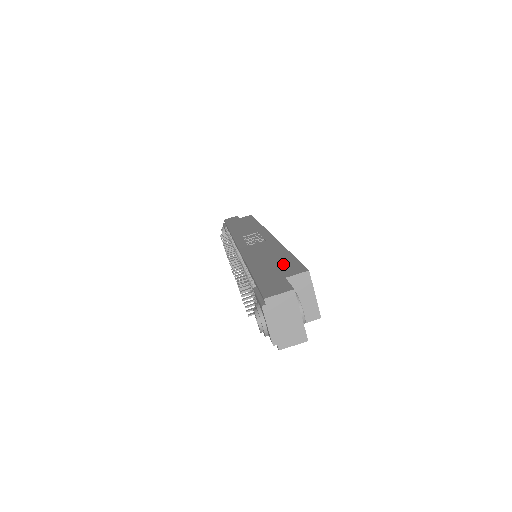
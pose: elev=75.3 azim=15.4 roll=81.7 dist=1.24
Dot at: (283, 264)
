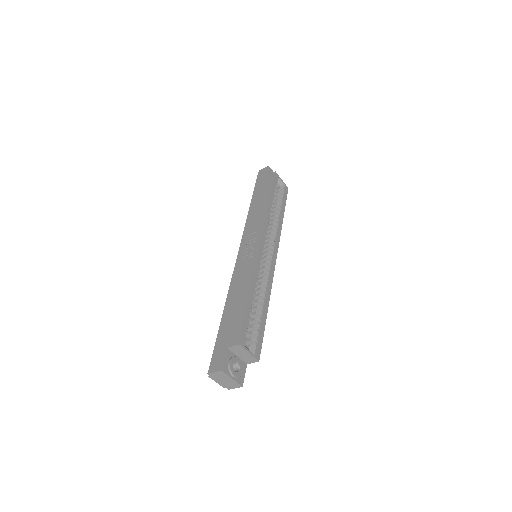
Dot at: (236, 322)
